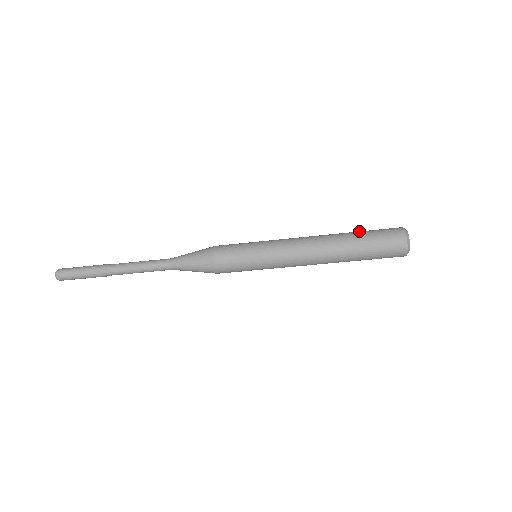
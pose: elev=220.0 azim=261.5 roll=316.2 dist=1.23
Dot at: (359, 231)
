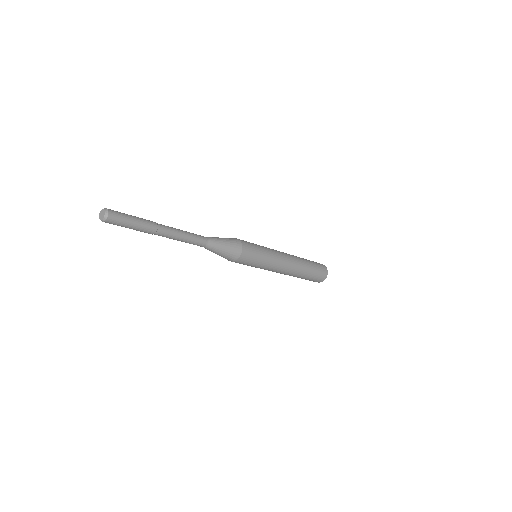
Dot at: (306, 259)
